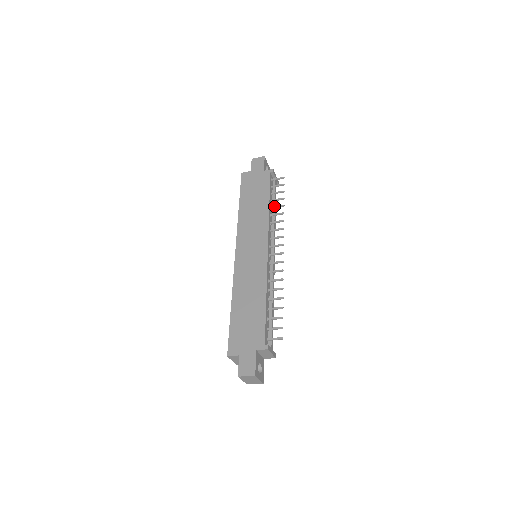
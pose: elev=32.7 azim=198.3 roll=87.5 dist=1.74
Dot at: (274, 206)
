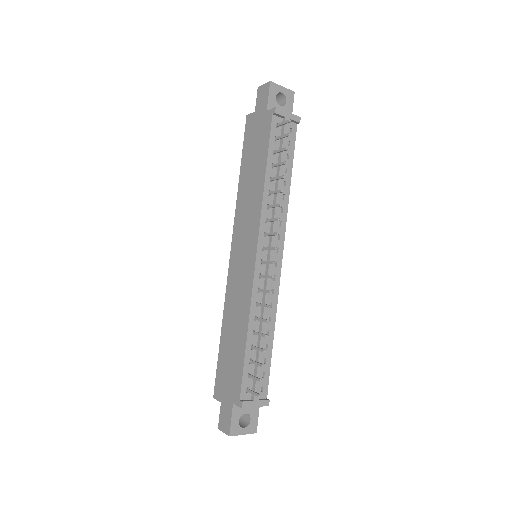
Dot at: (273, 177)
